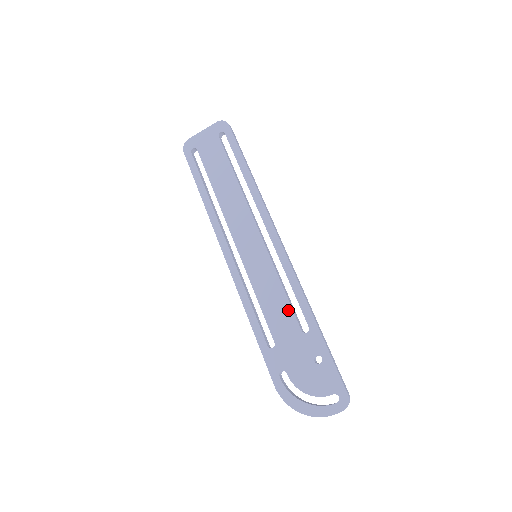
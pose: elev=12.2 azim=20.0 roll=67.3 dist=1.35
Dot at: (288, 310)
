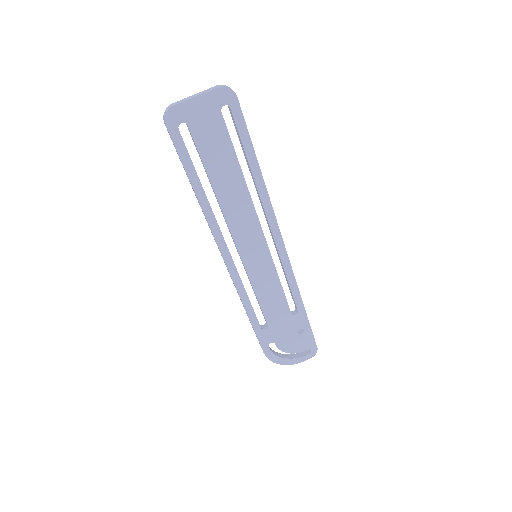
Dot at: (283, 301)
